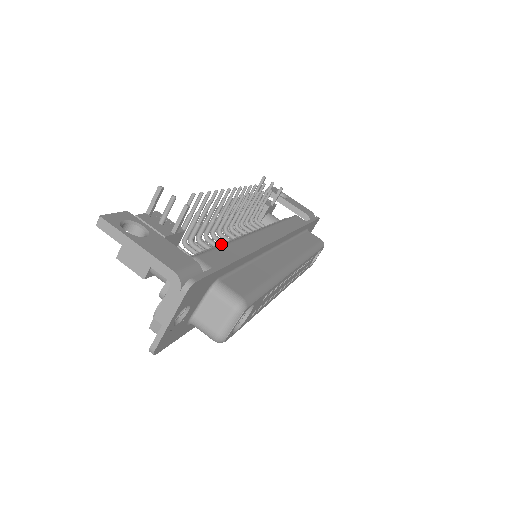
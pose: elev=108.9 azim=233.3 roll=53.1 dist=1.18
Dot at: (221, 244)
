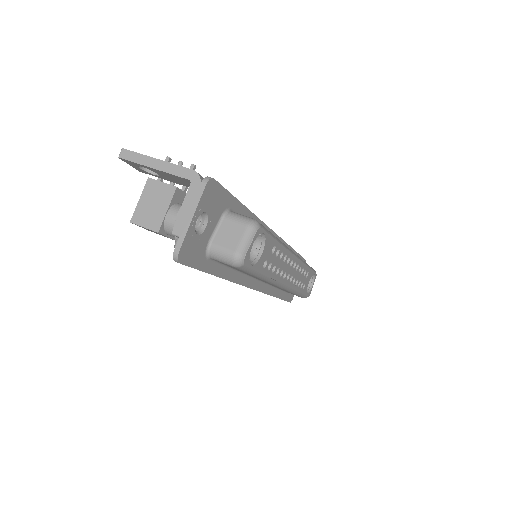
Dot at: occluded
